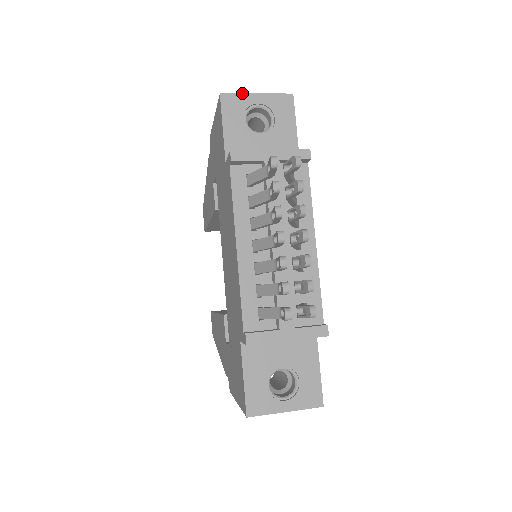
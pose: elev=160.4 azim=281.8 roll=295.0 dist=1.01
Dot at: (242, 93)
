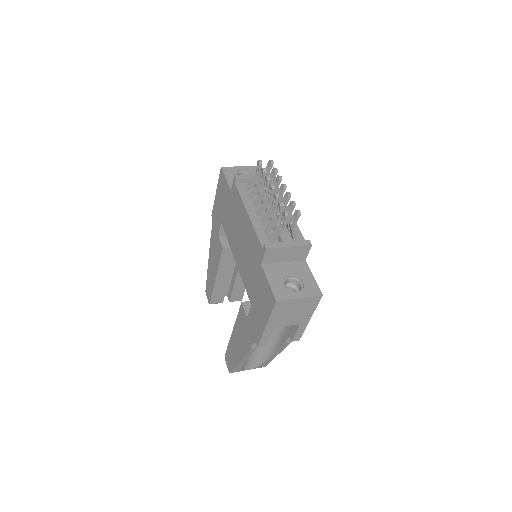
Dot at: occluded
